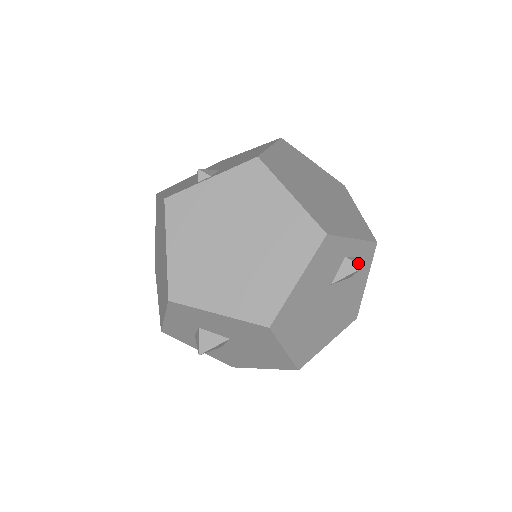
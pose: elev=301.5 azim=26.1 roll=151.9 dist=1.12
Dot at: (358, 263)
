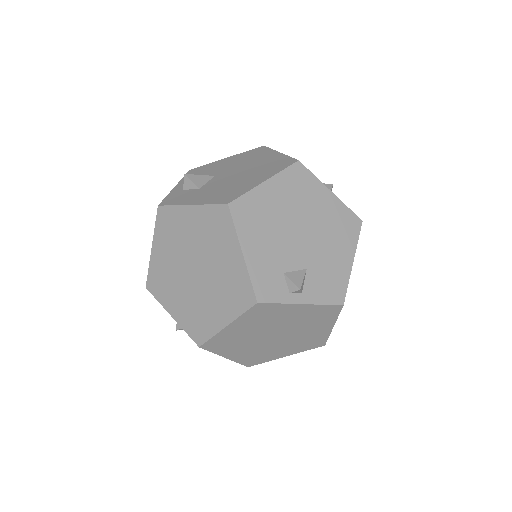
Dot at: occluded
